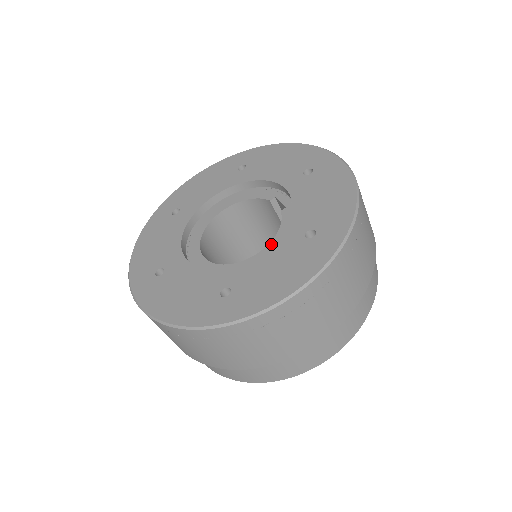
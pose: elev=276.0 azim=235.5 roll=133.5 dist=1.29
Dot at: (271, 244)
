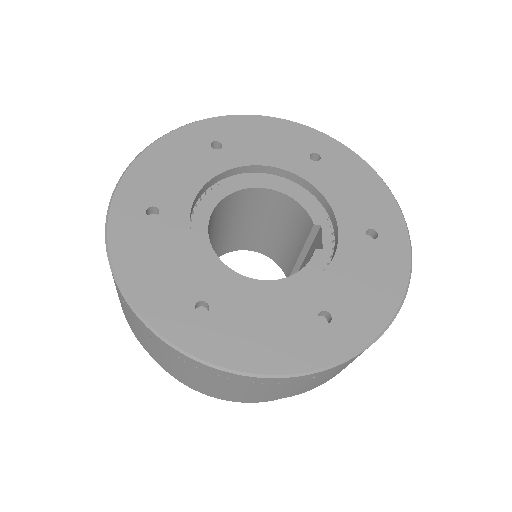
Dot at: (282, 291)
